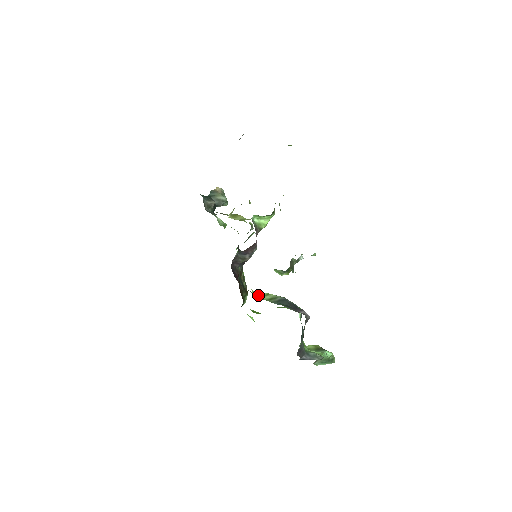
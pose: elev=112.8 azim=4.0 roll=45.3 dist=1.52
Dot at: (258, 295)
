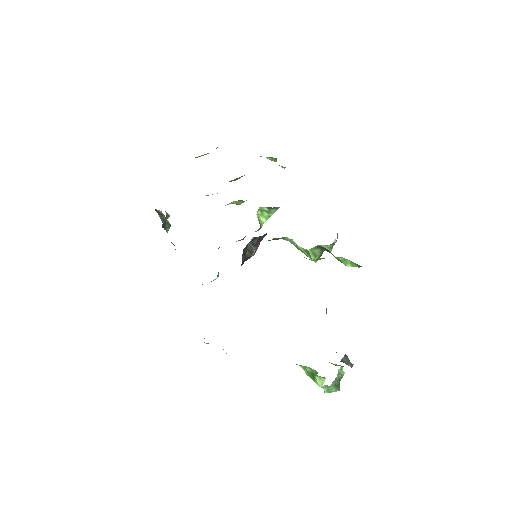
Dot at: occluded
